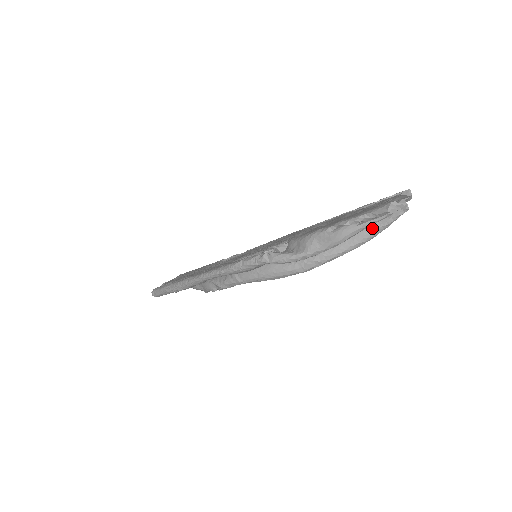
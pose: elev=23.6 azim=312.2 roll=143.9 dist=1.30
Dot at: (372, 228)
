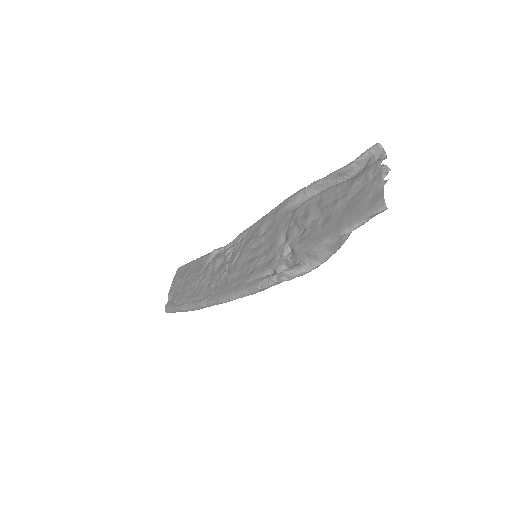
Dot at: occluded
